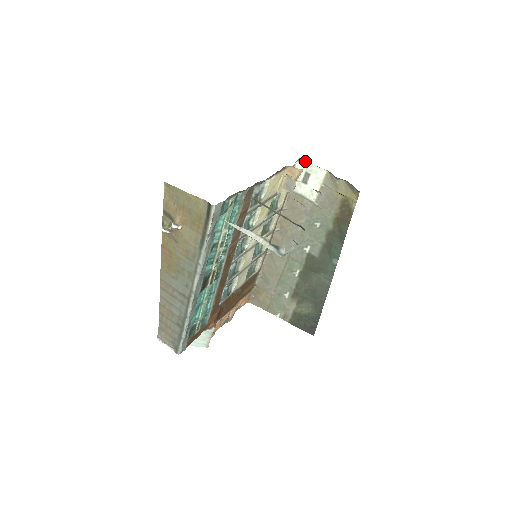
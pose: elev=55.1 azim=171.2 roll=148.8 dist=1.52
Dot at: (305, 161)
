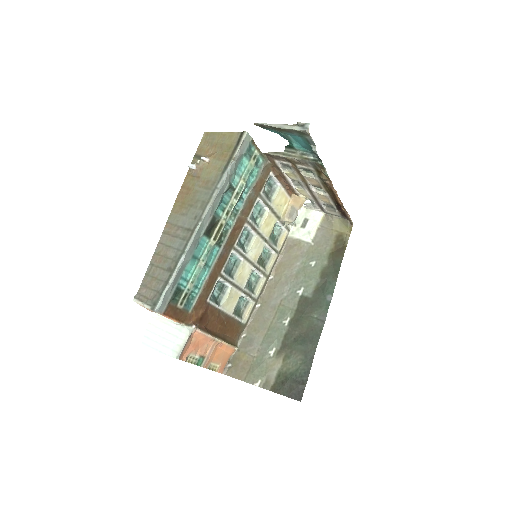
Dot at: (305, 210)
